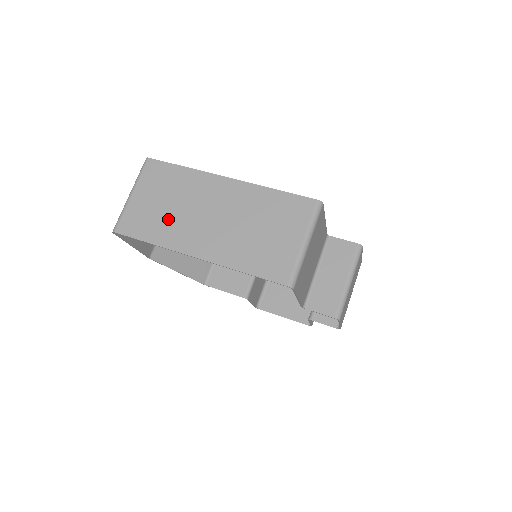
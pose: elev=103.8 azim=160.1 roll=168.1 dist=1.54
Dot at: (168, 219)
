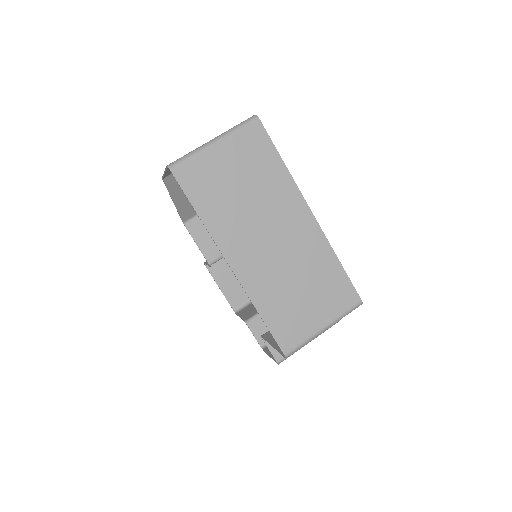
Dot at: (232, 205)
